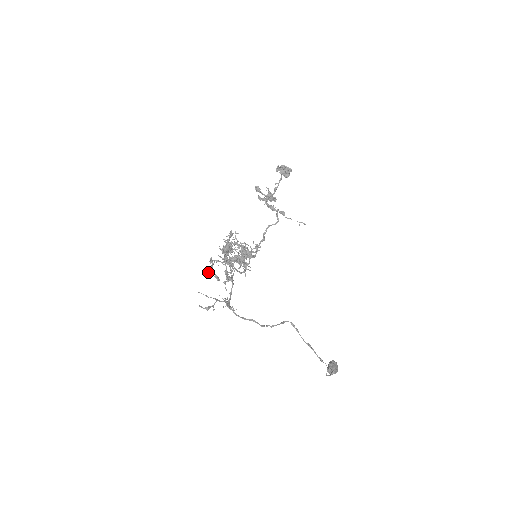
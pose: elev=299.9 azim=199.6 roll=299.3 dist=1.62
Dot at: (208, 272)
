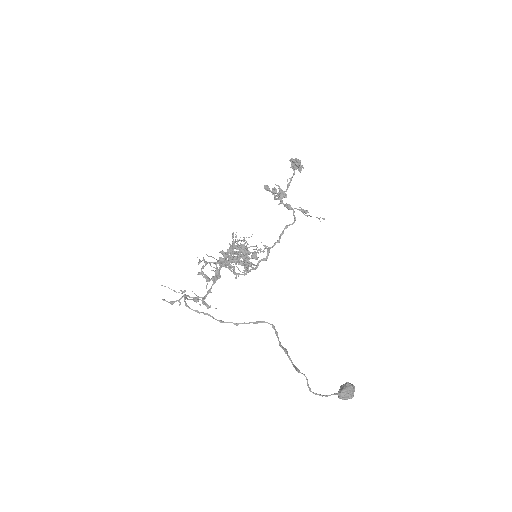
Dot at: (198, 272)
